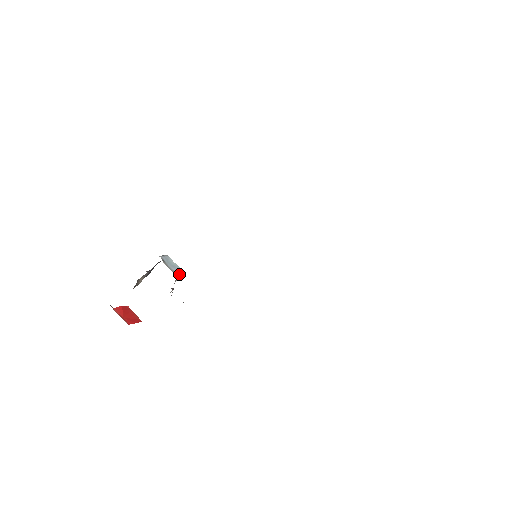
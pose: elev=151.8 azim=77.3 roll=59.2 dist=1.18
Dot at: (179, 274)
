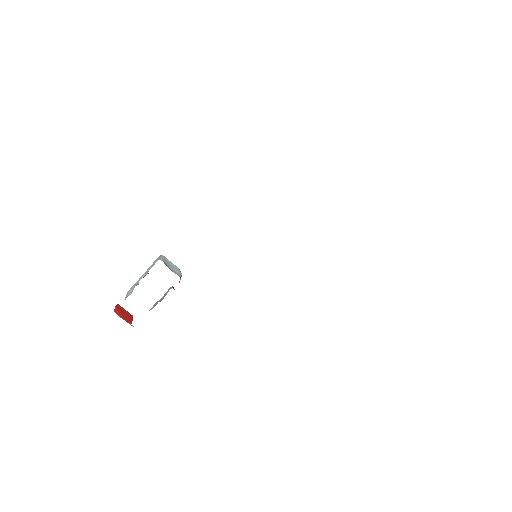
Dot at: (181, 275)
